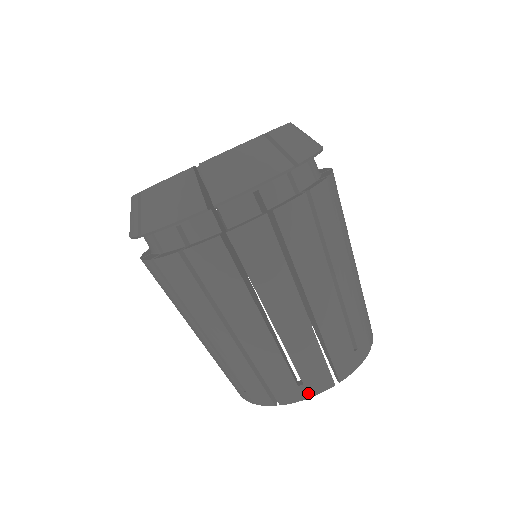
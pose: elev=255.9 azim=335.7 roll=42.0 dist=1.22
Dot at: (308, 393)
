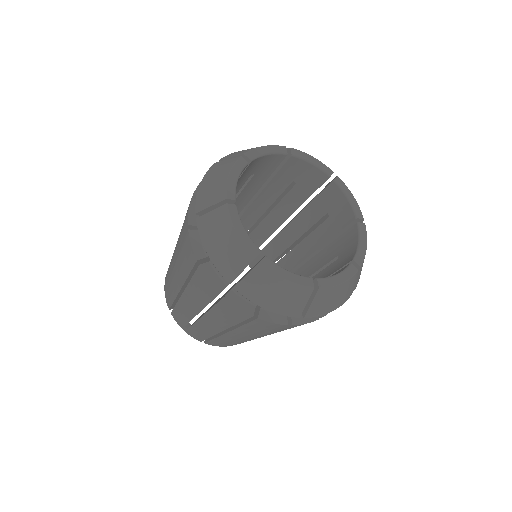
Dot at: occluded
